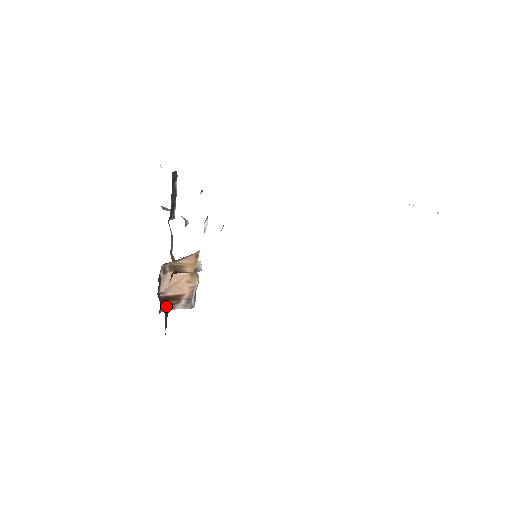
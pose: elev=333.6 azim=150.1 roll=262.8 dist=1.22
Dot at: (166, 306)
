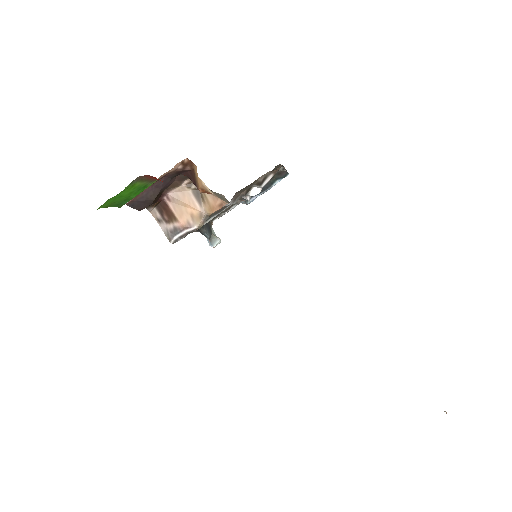
Dot at: (156, 193)
